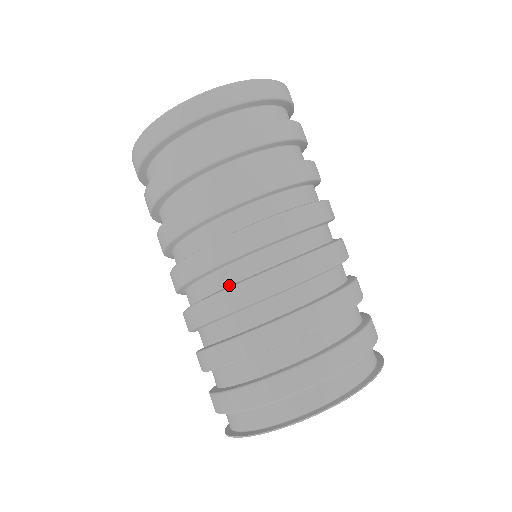
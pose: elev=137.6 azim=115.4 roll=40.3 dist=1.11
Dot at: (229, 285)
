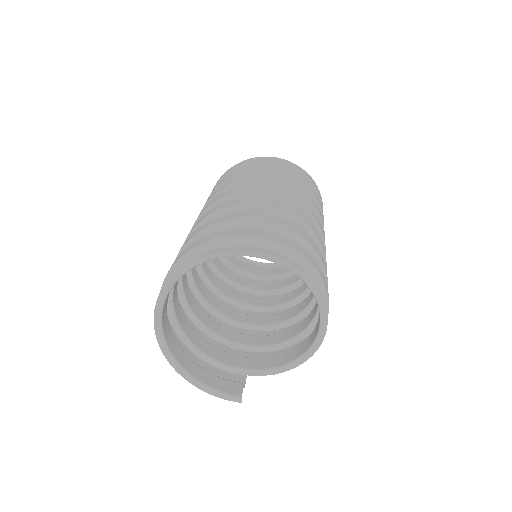
Dot at: occluded
